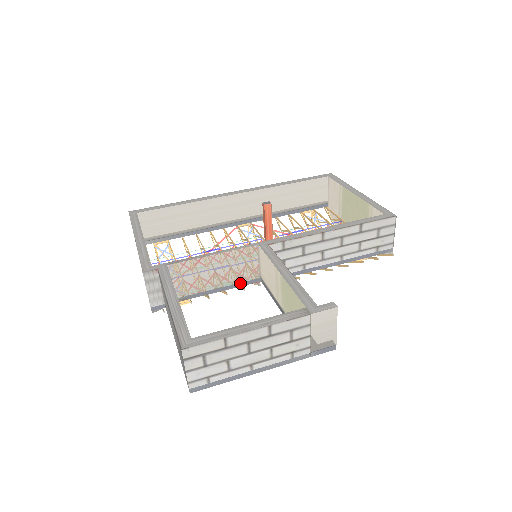
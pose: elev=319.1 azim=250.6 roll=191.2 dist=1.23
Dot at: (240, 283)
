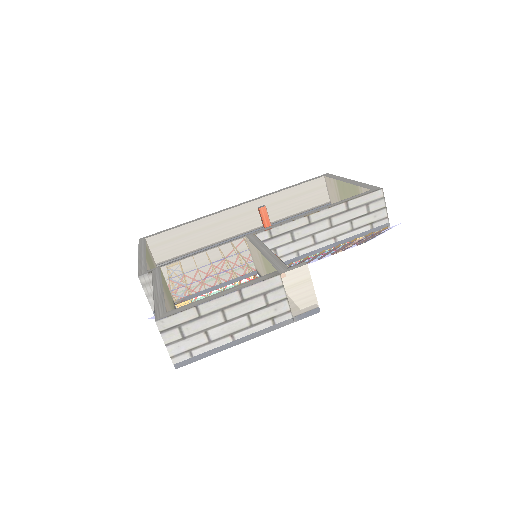
Dot at: (236, 278)
